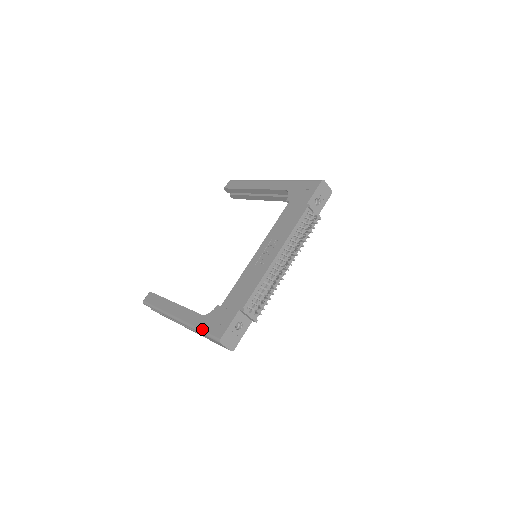
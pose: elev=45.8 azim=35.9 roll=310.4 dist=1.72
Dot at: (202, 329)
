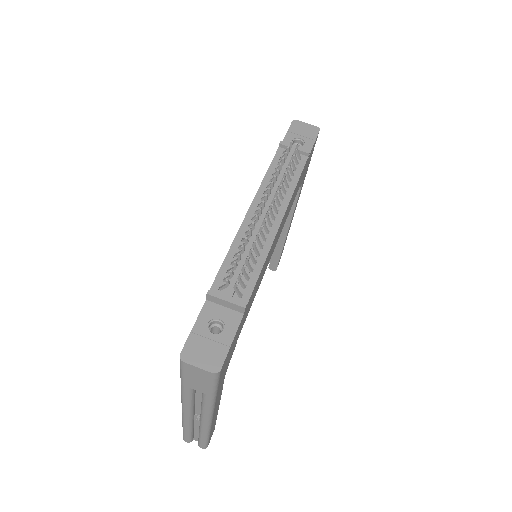
Dot at: occluded
